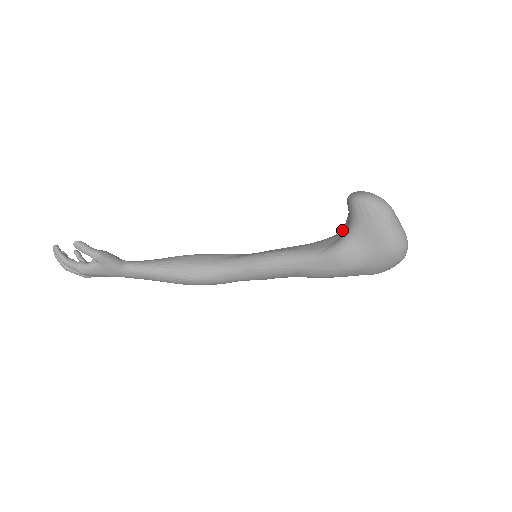
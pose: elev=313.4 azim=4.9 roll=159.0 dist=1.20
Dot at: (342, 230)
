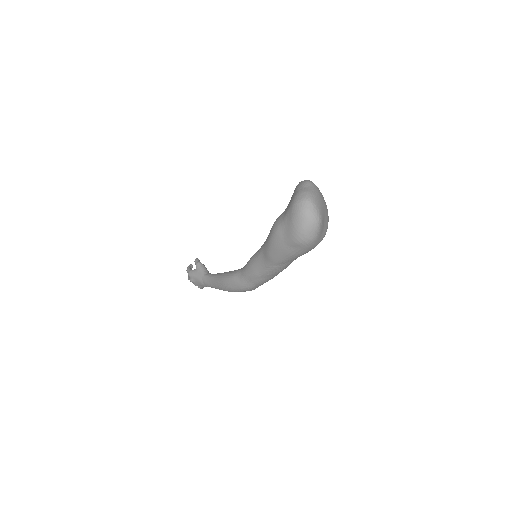
Dot at: occluded
